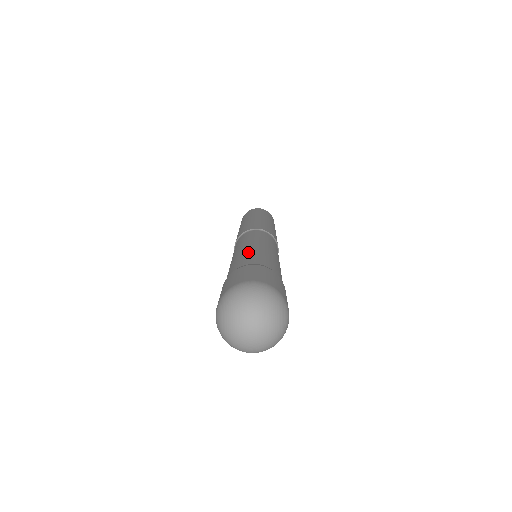
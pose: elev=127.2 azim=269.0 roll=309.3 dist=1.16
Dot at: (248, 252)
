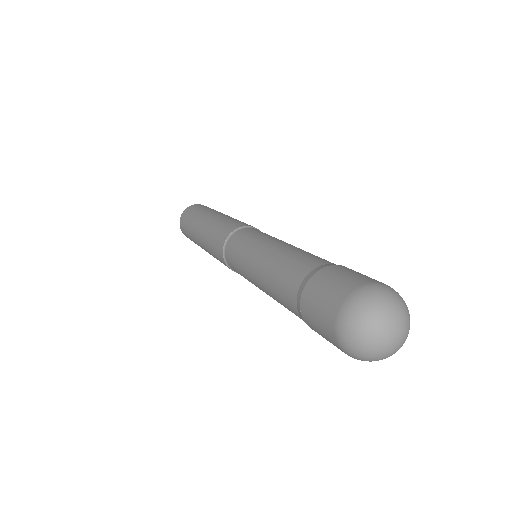
Dot at: (295, 251)
